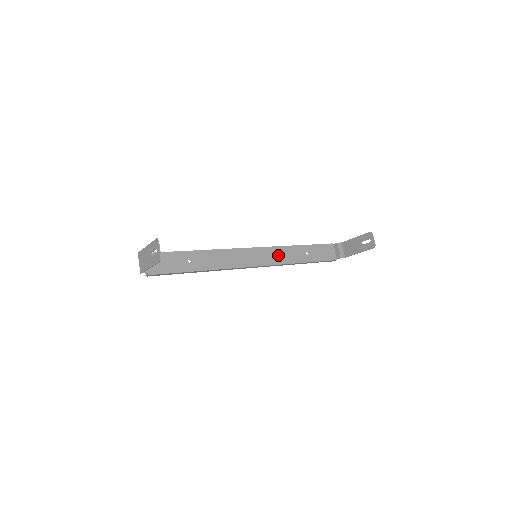
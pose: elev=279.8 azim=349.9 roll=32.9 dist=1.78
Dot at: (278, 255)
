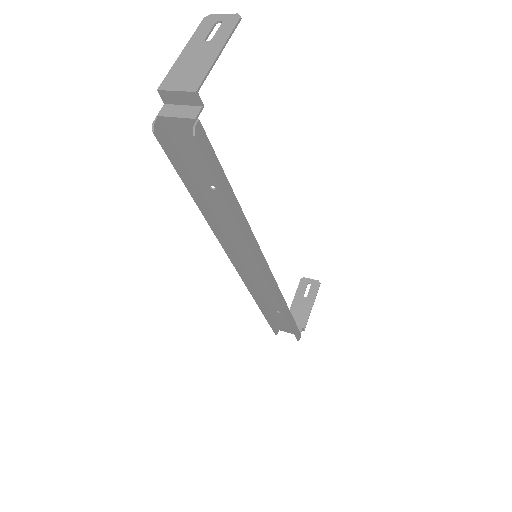
Dot at: (265, 286)
